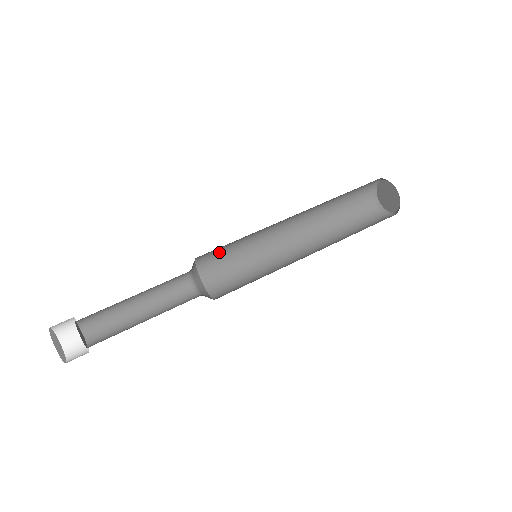
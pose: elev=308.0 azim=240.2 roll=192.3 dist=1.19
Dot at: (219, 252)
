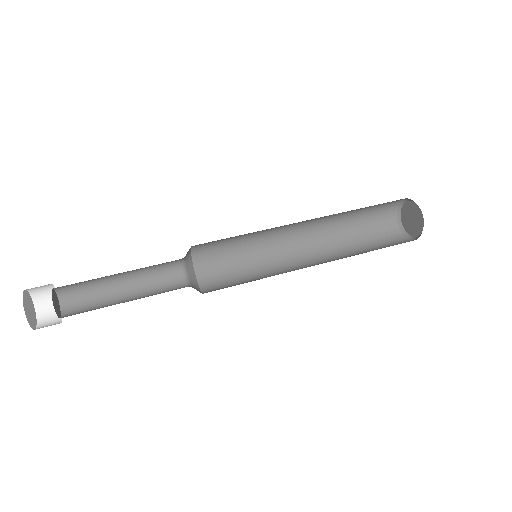
Dot at: occluded
